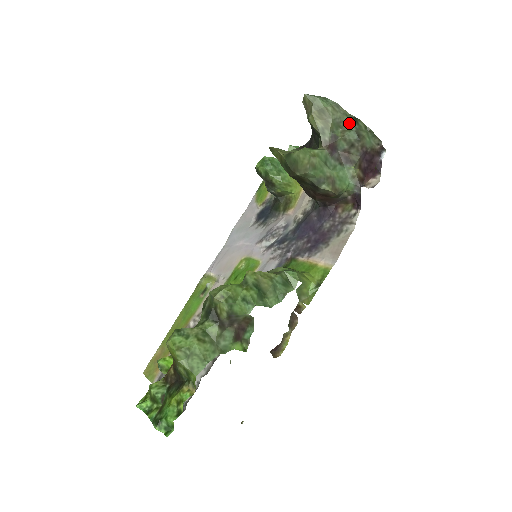
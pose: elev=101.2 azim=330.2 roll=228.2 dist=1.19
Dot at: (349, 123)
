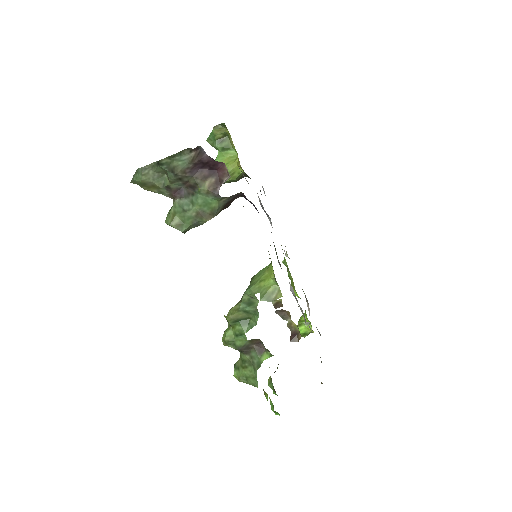
Dot at: (161, 169)
